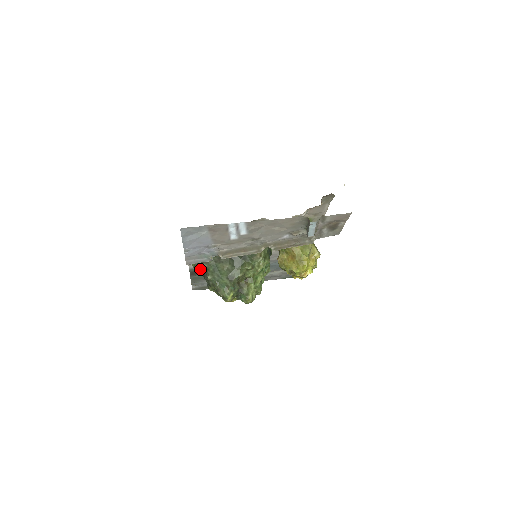
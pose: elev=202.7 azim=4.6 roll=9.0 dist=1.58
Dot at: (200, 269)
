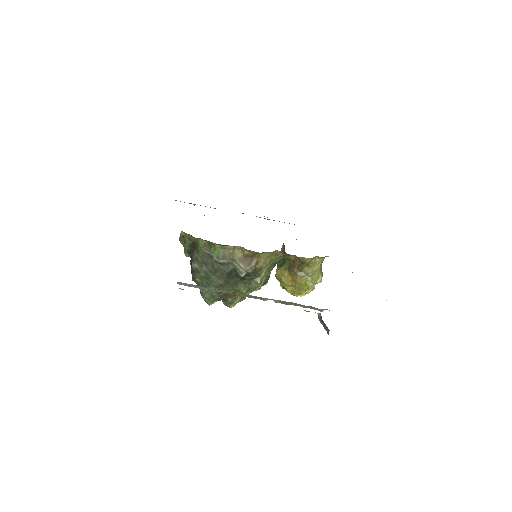
Dot at: (190, 257)
